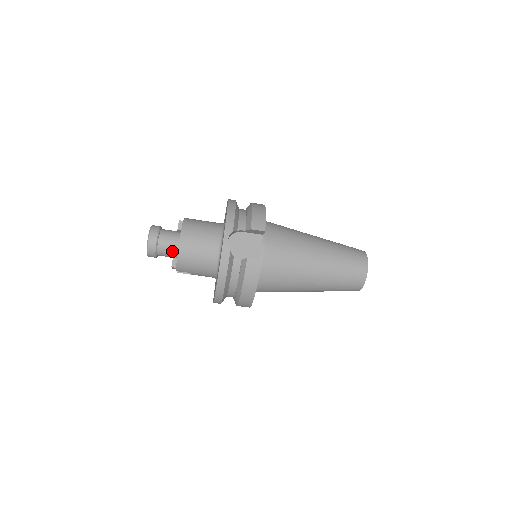
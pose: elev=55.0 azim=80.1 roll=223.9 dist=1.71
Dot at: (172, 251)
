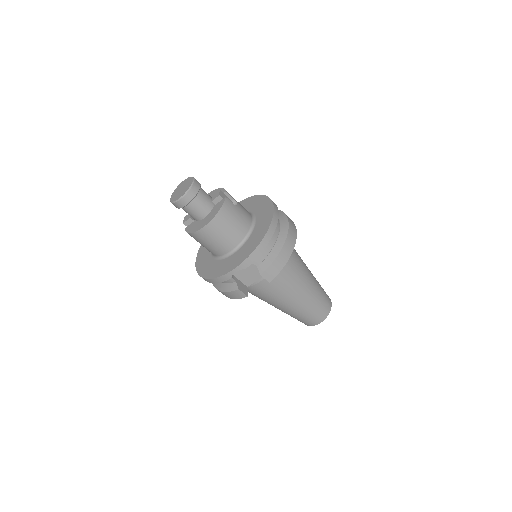
Dot at: (193, 217)
